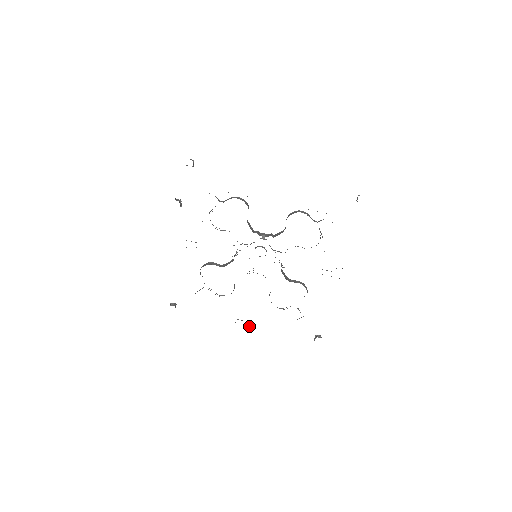
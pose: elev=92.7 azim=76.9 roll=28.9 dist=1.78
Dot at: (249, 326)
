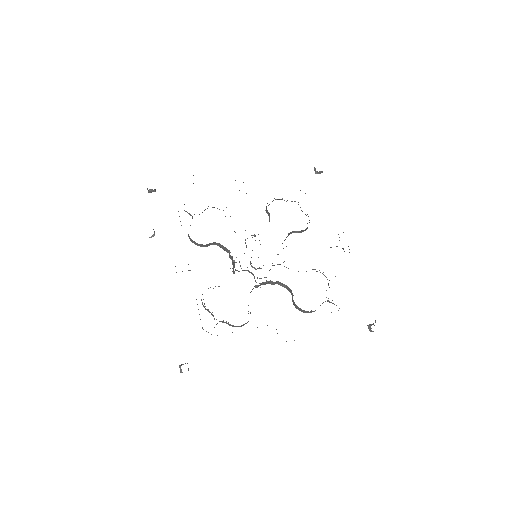
Dot at: occluded
